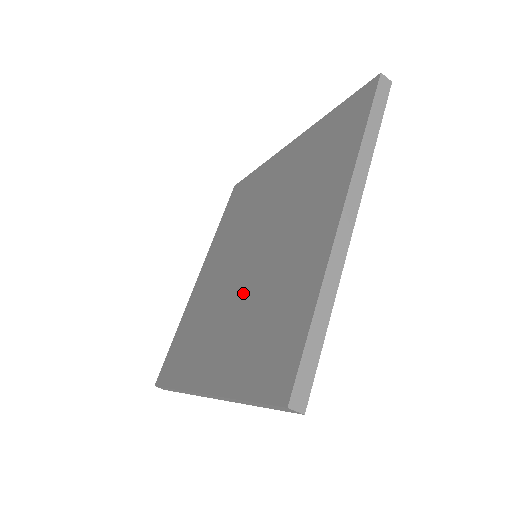
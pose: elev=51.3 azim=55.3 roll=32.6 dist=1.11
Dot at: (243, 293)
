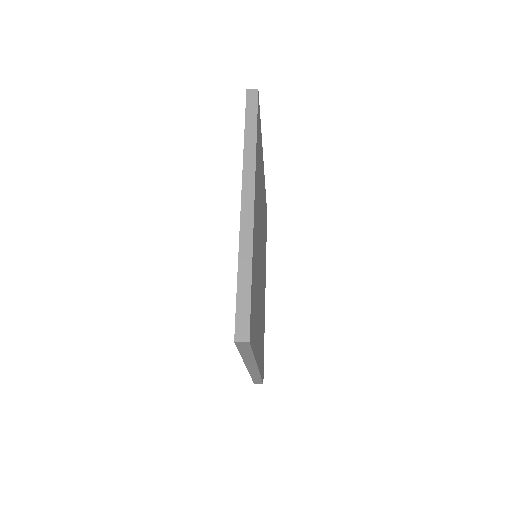
Dot at: occluded
